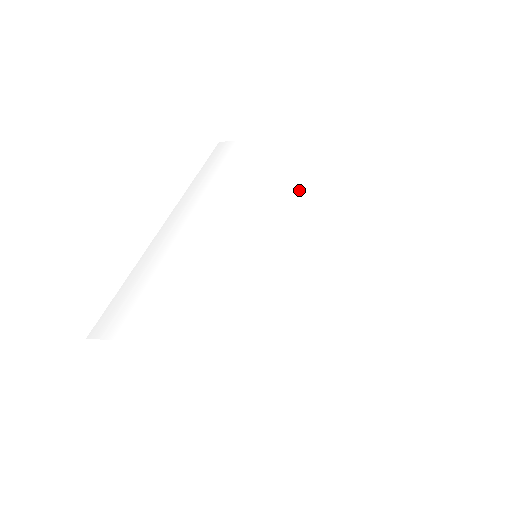
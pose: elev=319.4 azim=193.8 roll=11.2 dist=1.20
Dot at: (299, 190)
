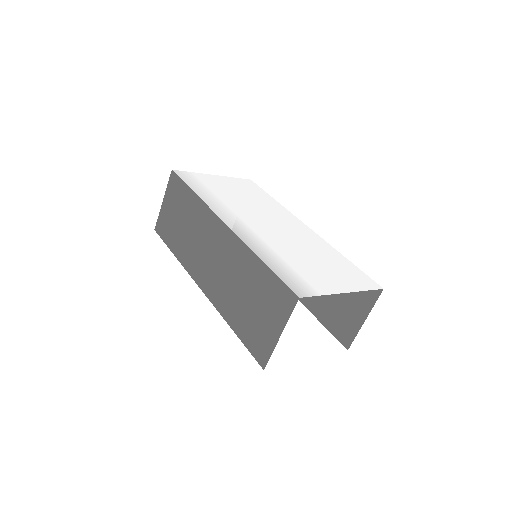
Dot at: (279, 214)
